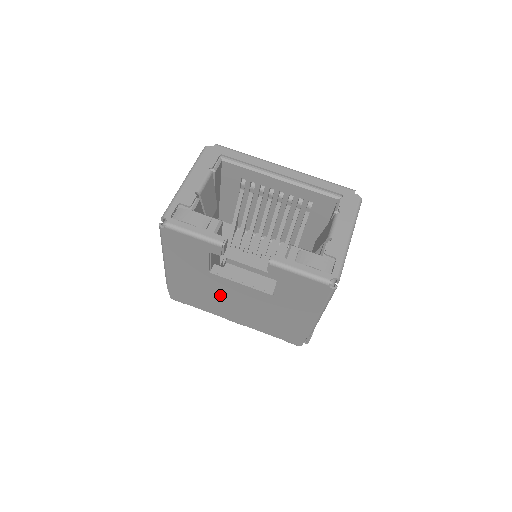
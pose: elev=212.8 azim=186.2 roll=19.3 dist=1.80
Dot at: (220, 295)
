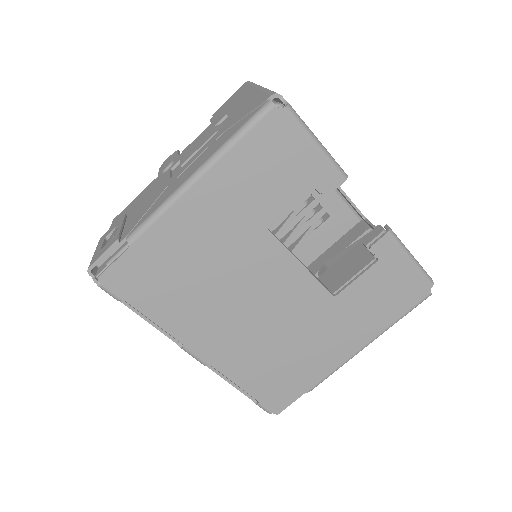
Dot at: (234, 285)
